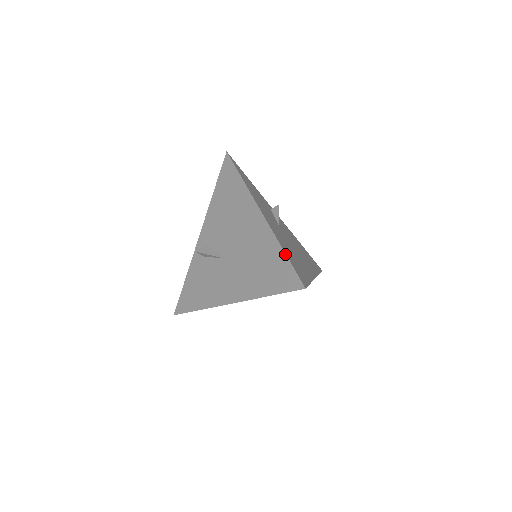
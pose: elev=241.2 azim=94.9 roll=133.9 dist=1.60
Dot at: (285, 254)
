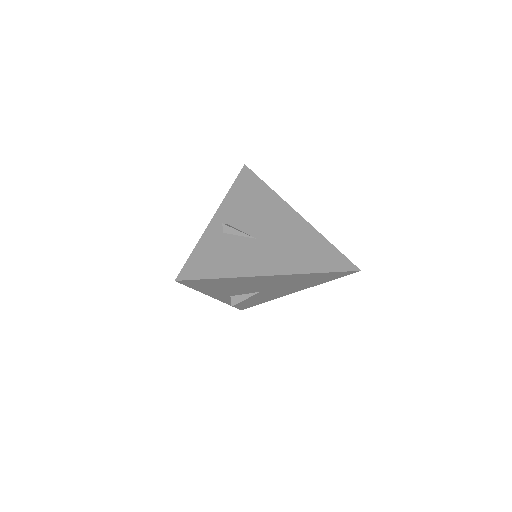
Dot at: (334, 246)
